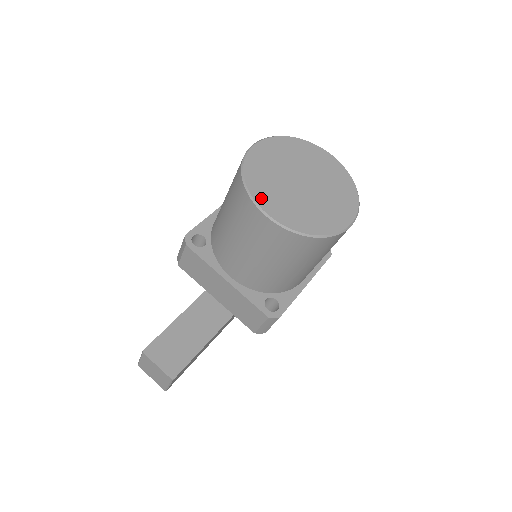
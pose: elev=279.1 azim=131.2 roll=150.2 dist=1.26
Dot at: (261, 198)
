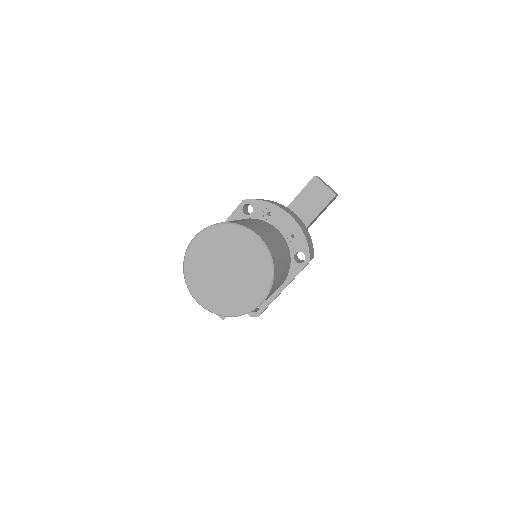
Dot at: (195, 290)
